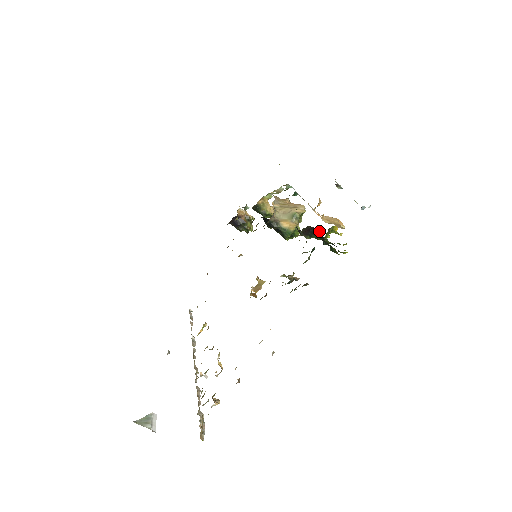
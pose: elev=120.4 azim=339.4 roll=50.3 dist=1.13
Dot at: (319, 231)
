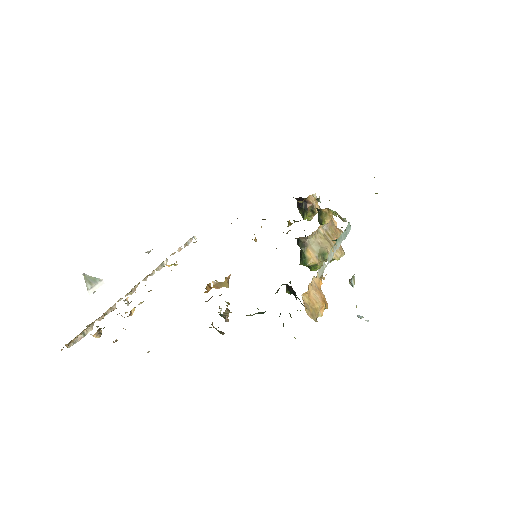
Dot at: occluded
